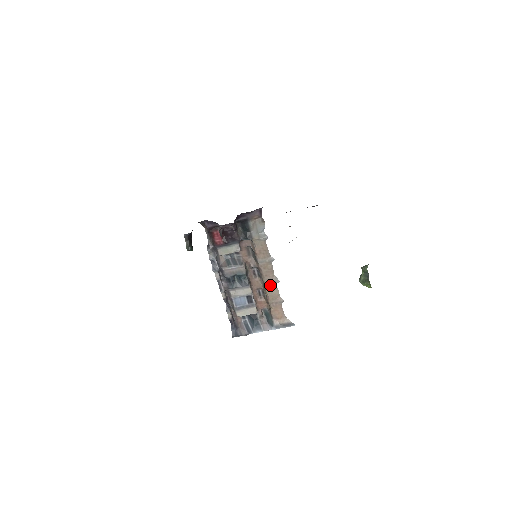
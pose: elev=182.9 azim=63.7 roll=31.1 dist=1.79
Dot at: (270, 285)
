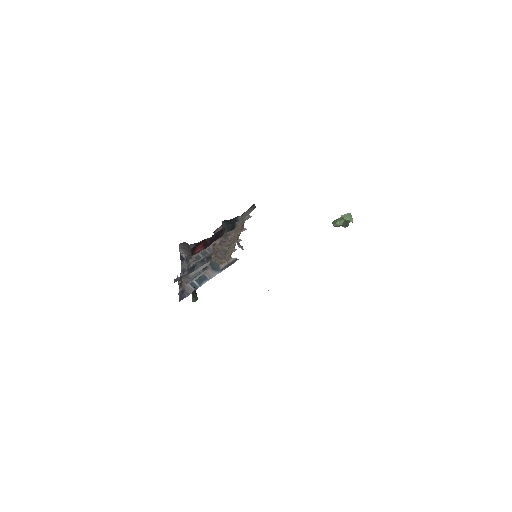
Dot at: (231, 247)
